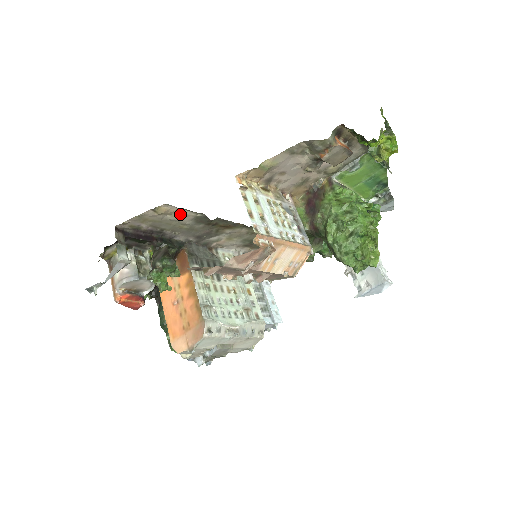
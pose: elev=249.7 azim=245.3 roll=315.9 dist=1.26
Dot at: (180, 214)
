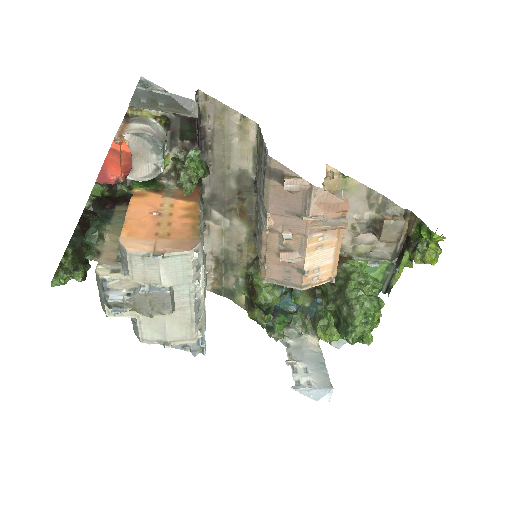
Dot at: (245, 150)
